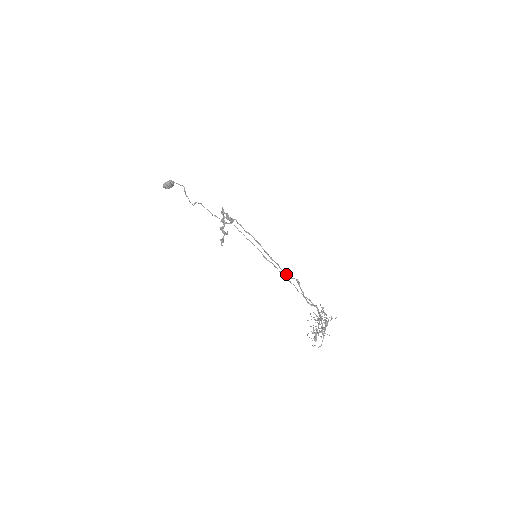
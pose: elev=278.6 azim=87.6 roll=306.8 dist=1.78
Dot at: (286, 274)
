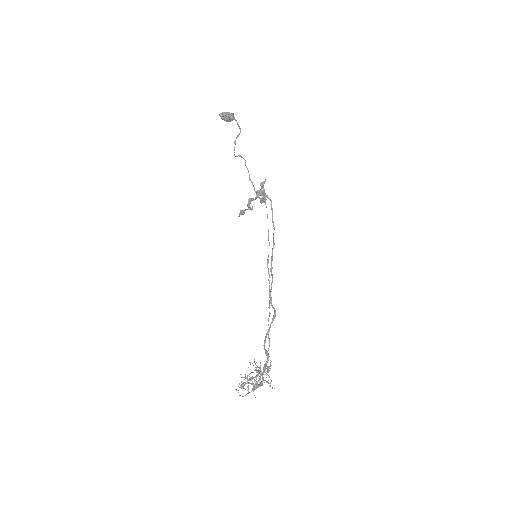
Dot at: (271, 297)
